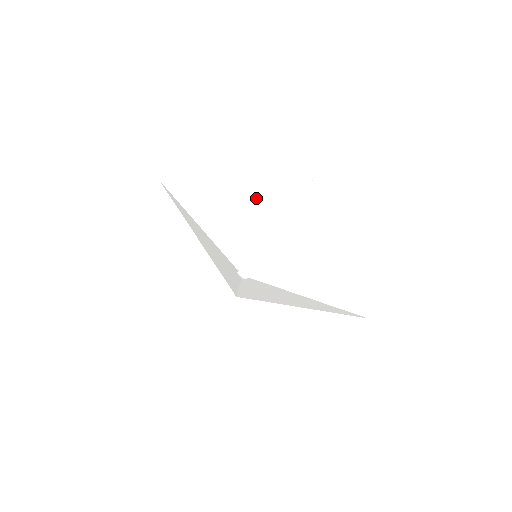
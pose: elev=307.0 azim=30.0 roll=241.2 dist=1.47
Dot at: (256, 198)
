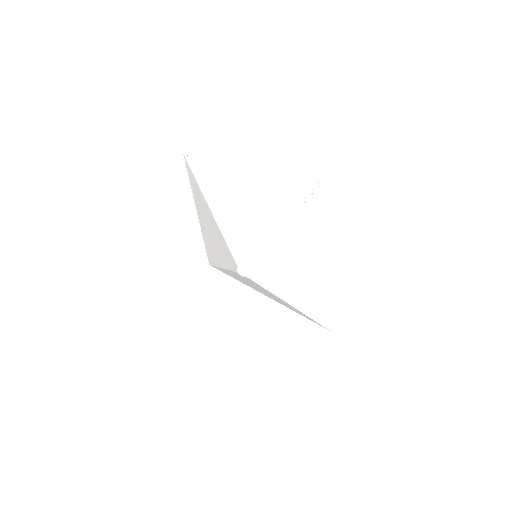
Dot at: (286, 222)
